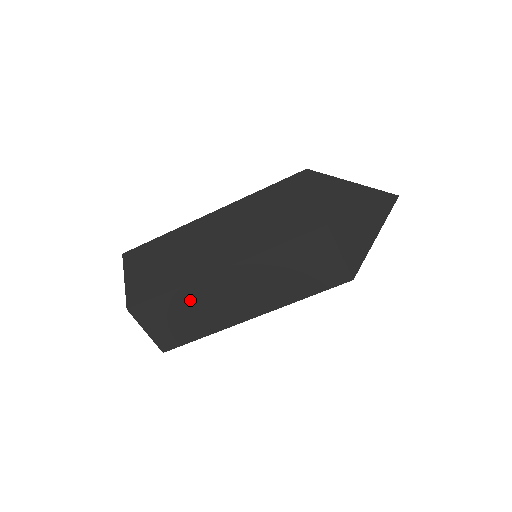
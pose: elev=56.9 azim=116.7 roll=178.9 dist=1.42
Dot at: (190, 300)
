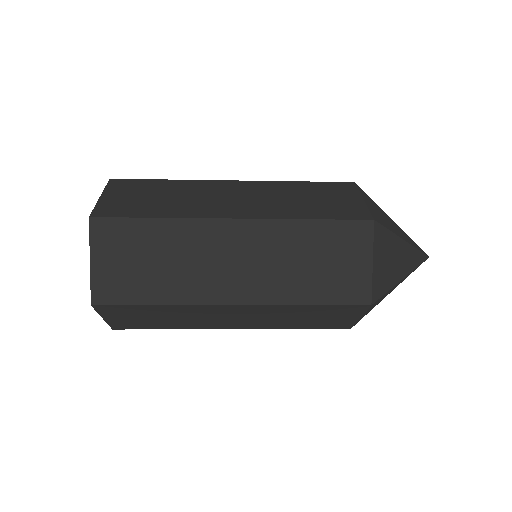
Dot at: occluded
